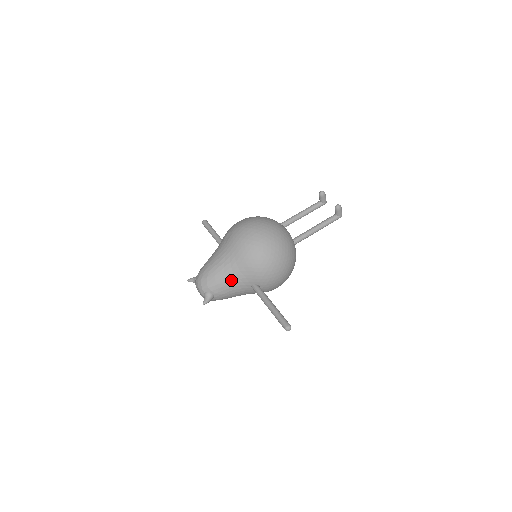
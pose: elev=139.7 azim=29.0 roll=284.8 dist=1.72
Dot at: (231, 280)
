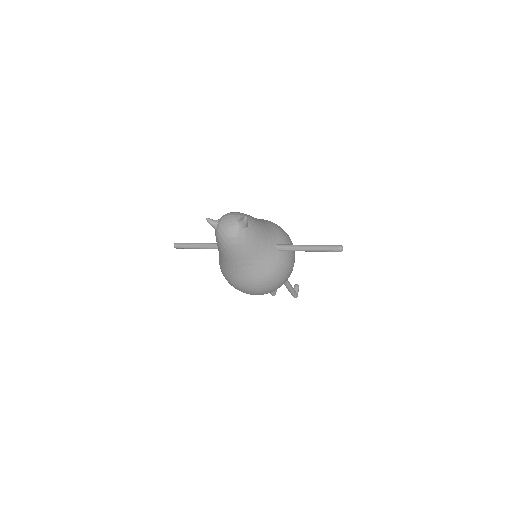
Dot at: (264, 227)
